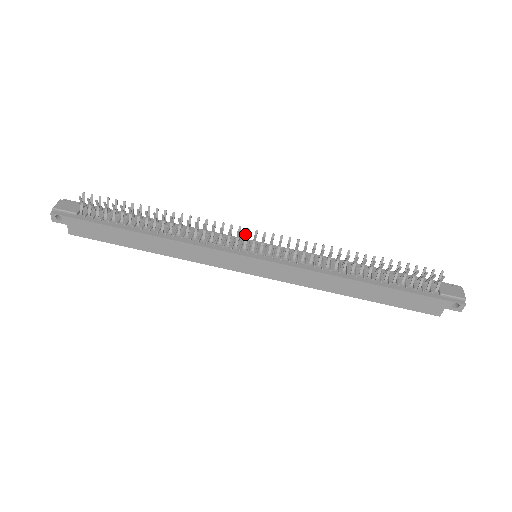
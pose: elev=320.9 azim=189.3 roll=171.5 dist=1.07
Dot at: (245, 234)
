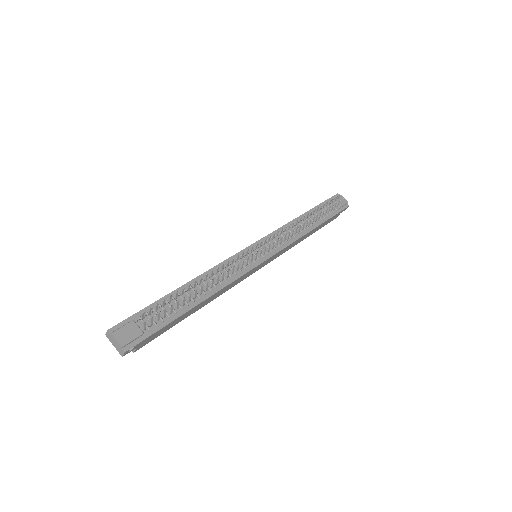
Dot at: occluded
